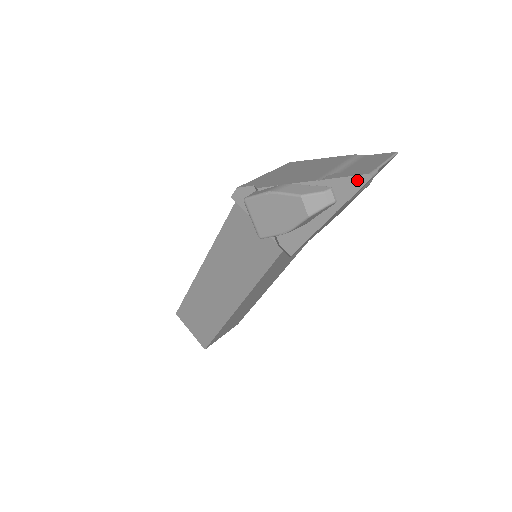
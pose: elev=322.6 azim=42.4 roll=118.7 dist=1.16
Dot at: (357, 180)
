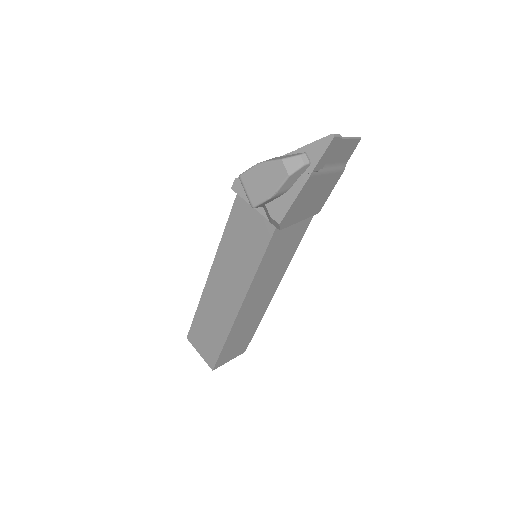
Dot at: (324, 141)
